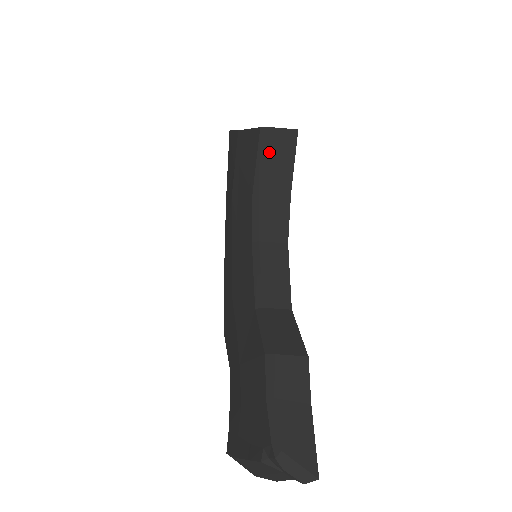
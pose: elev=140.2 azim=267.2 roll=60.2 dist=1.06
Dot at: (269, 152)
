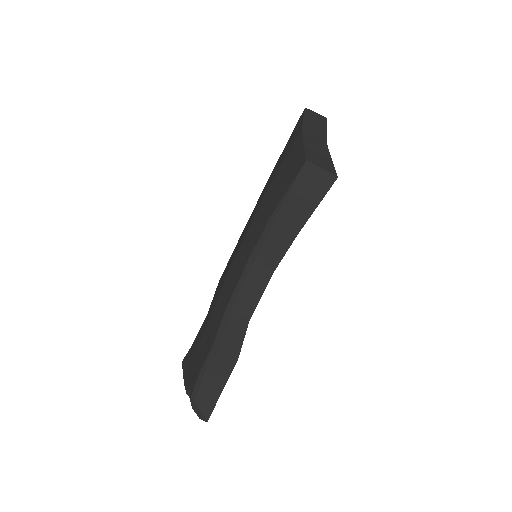
Dot at: (301, 189)
